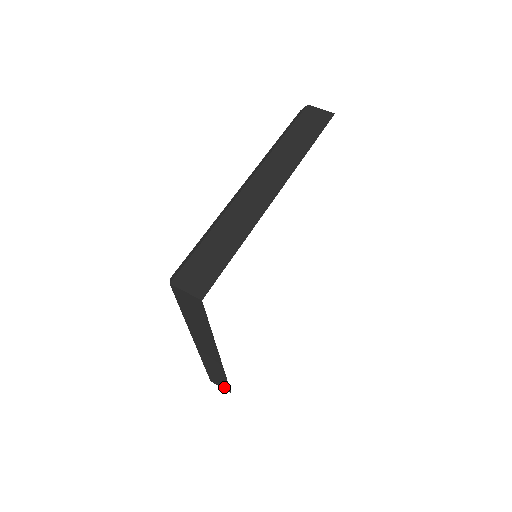
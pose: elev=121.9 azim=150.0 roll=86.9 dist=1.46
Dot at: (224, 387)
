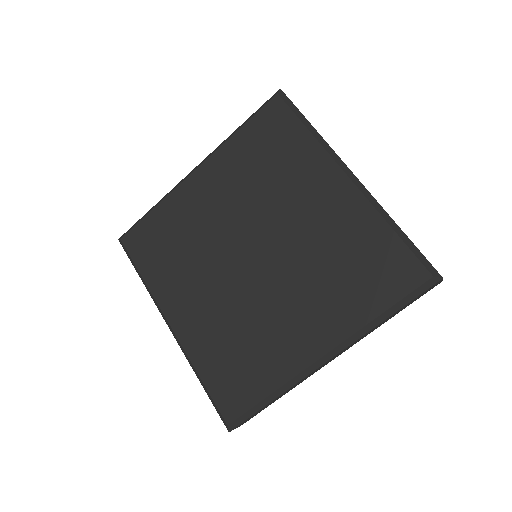
Dot at: occluded
